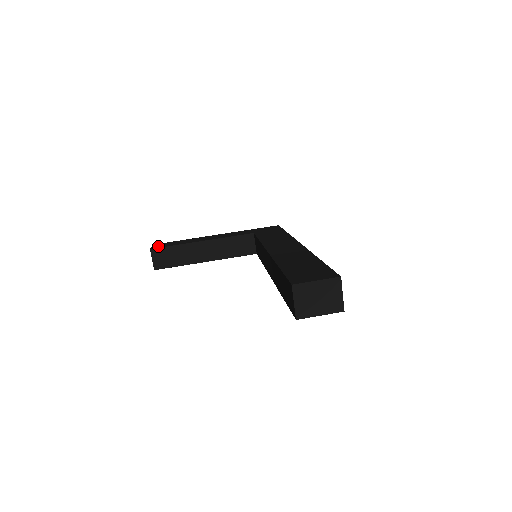
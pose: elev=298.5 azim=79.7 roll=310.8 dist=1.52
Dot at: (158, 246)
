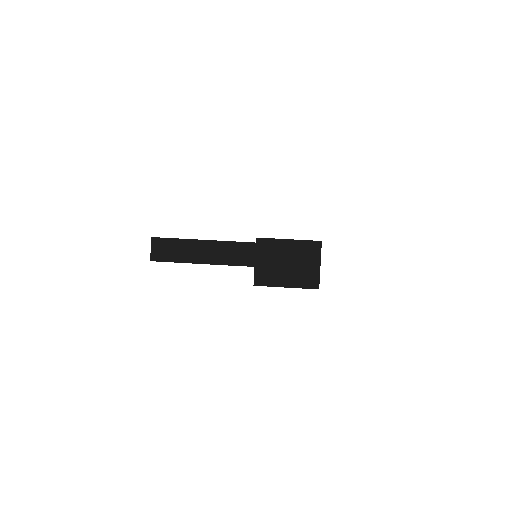
Dot at: occluded
